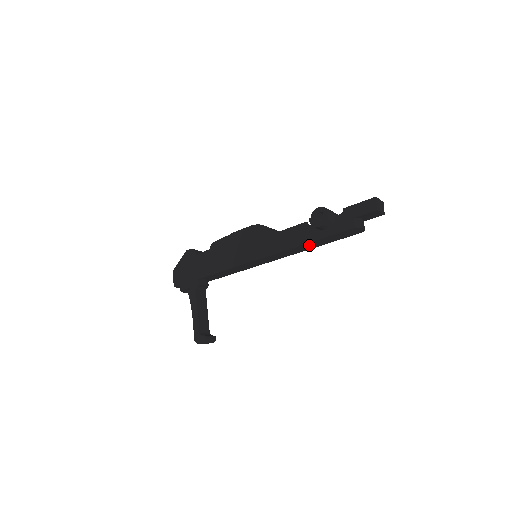
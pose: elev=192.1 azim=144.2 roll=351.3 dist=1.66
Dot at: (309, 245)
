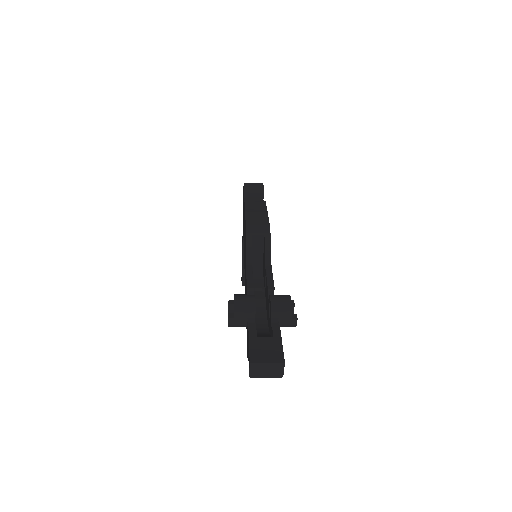
Dot at: occluded
